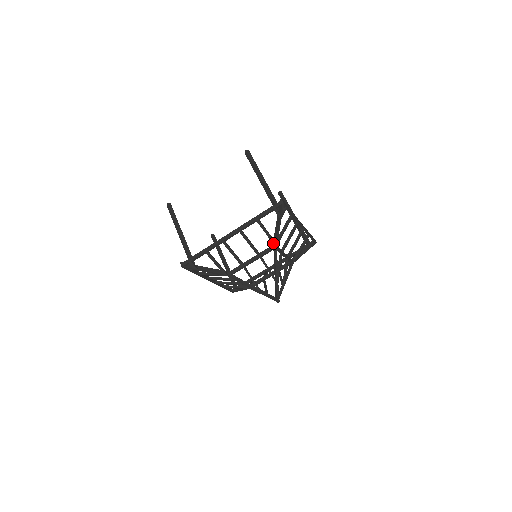
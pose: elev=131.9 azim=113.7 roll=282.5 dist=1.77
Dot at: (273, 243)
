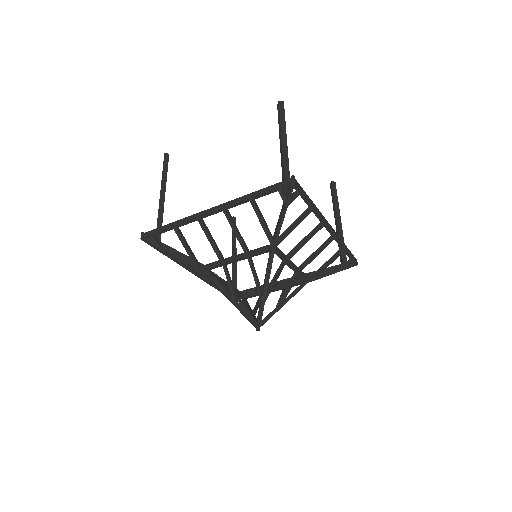
Dot at: (270, 241)
